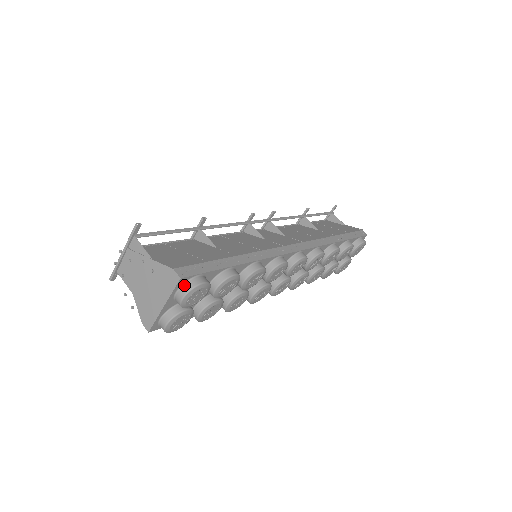
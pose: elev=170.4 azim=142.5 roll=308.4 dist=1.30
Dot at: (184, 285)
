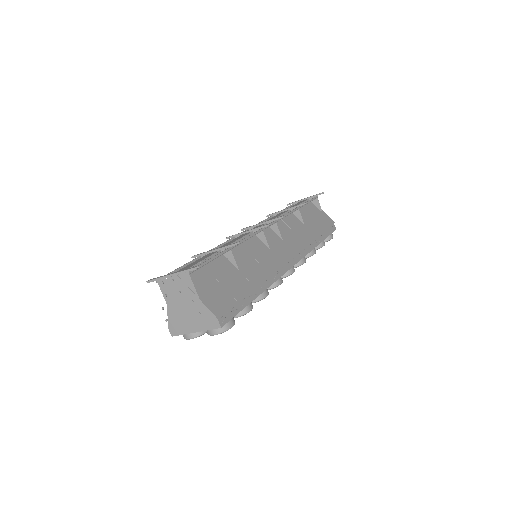
Dot at: occluded
